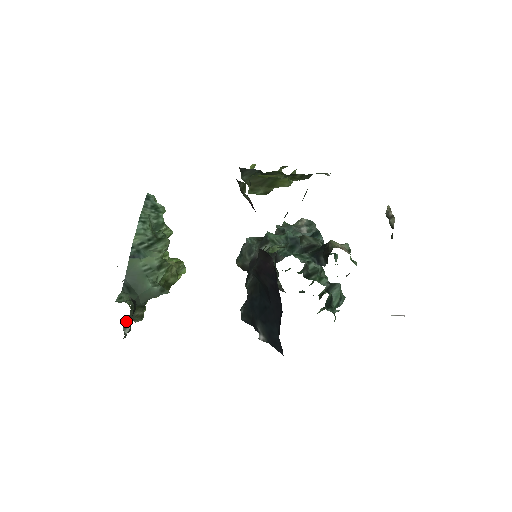
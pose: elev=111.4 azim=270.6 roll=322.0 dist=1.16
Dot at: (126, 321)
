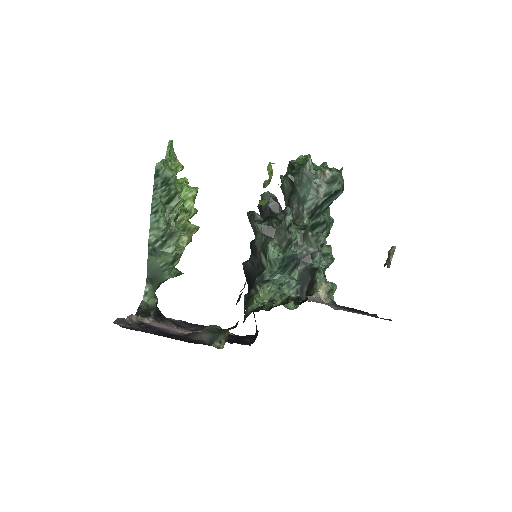
Dot at: occluded
